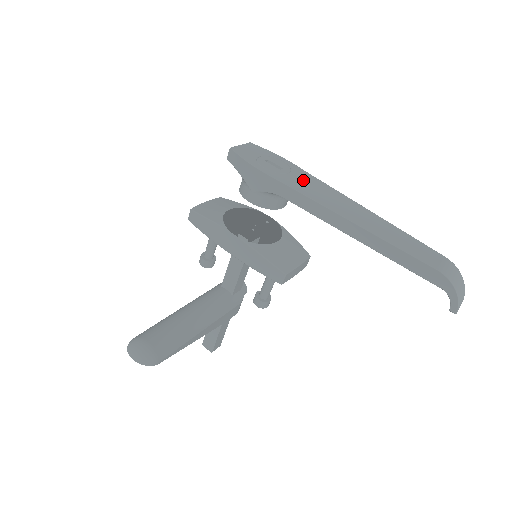
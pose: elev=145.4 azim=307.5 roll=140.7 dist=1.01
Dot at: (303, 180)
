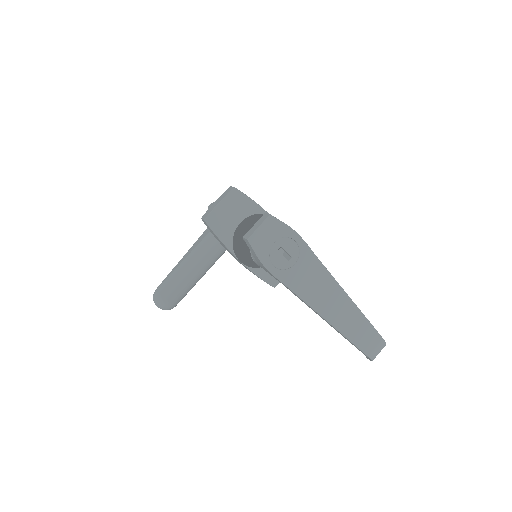
Dot at: (305, 271)
